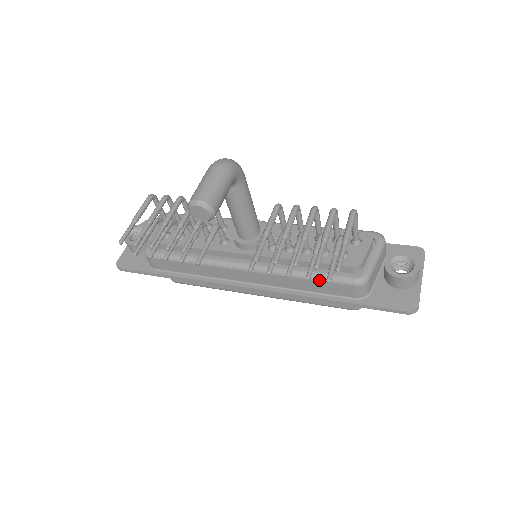
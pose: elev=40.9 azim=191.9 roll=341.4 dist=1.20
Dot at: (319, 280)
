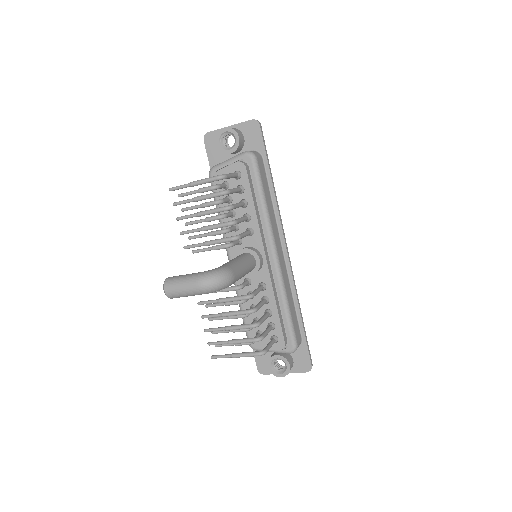
Dot at: (243, 319)
